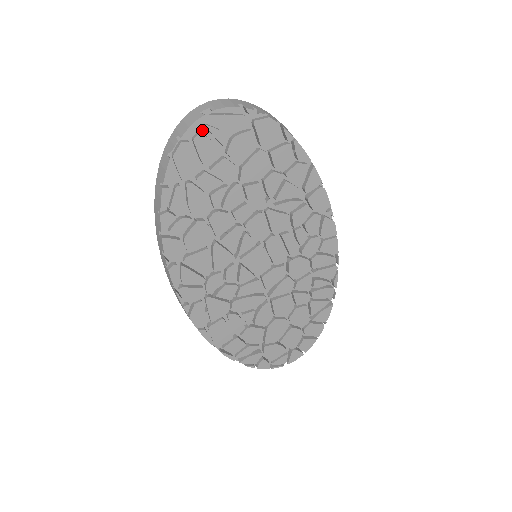
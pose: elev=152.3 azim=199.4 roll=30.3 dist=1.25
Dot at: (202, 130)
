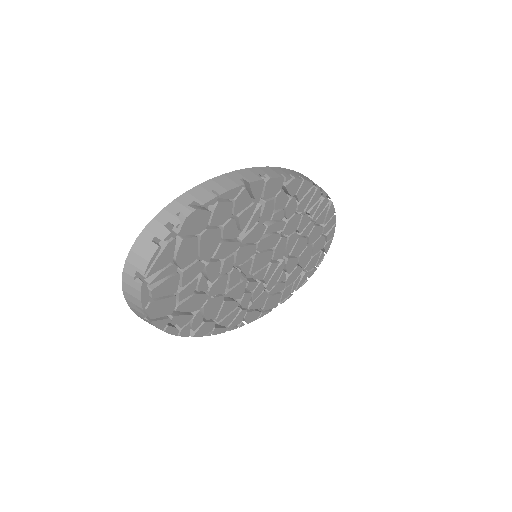
Dot at: (147, 282)
